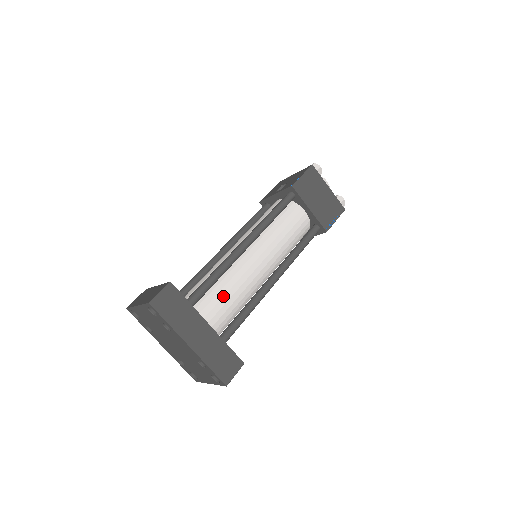
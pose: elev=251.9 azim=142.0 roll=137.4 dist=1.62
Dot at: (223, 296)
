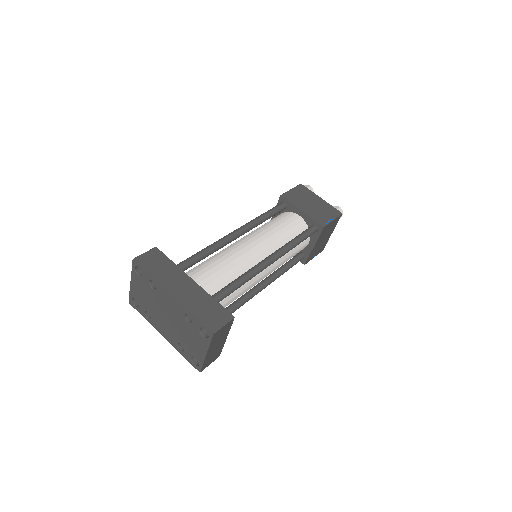
Dot at: (213, 267)
